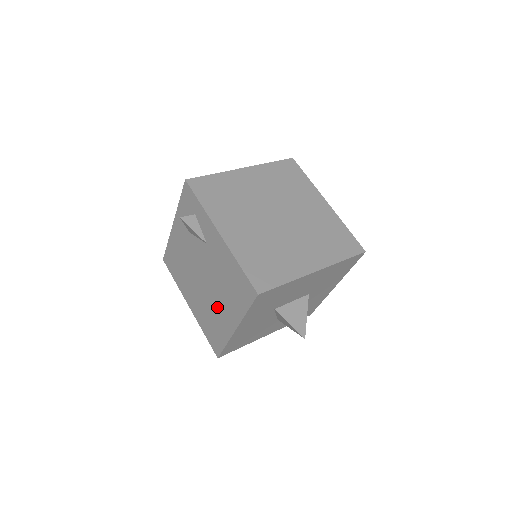
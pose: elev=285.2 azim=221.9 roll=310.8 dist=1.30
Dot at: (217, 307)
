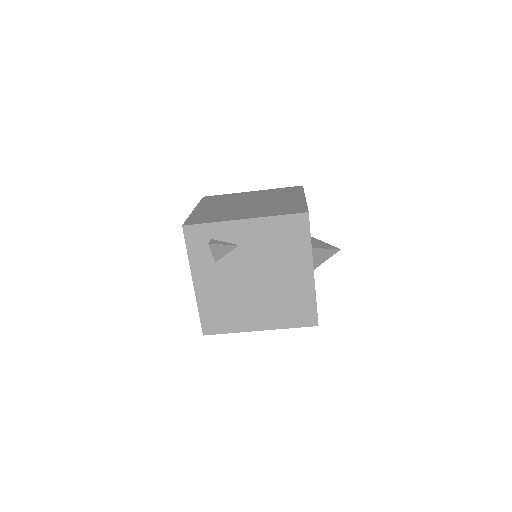
Dot at: (285, 281)
